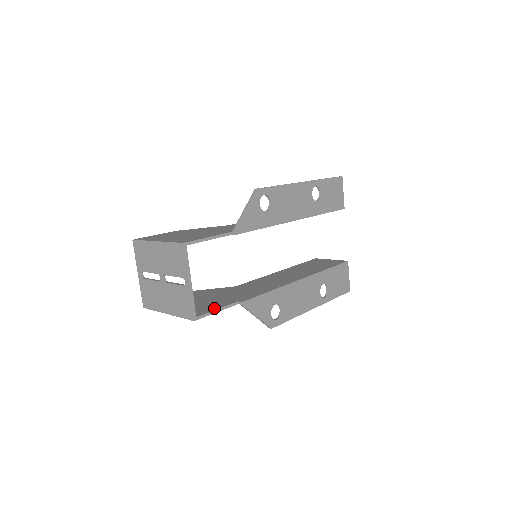
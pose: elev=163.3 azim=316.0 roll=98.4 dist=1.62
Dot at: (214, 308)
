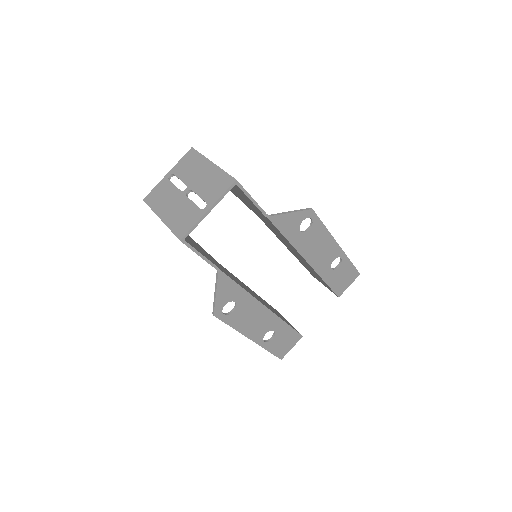
Dot at: (199, 251)
